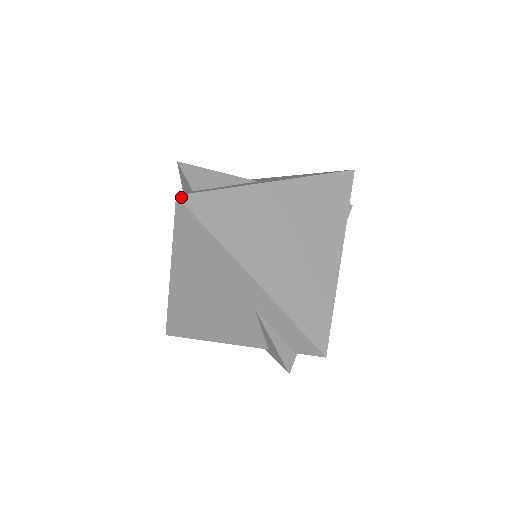
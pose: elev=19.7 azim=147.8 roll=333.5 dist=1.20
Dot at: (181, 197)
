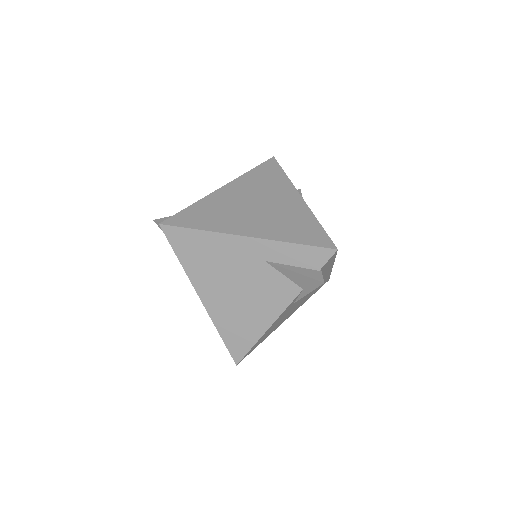
Dot at: (163, 223)
